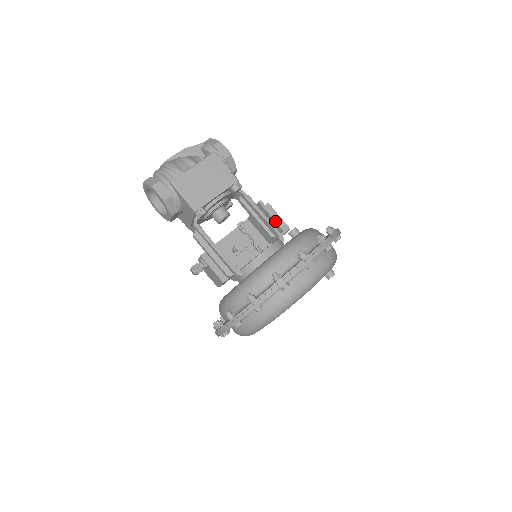
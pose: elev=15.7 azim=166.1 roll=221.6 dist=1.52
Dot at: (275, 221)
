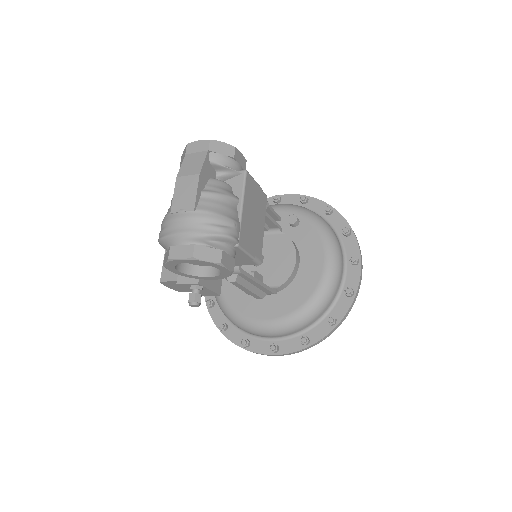
Dot at: (276, 215)
